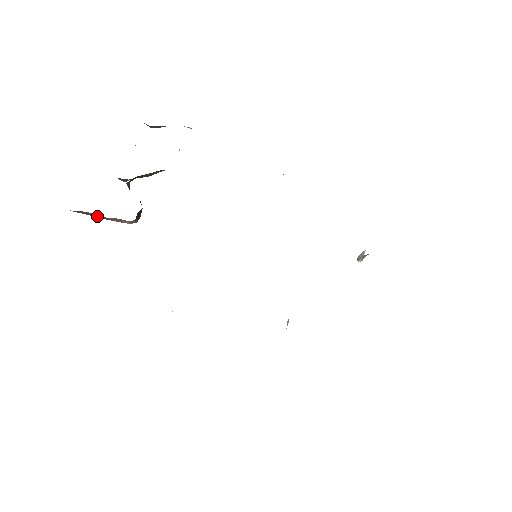
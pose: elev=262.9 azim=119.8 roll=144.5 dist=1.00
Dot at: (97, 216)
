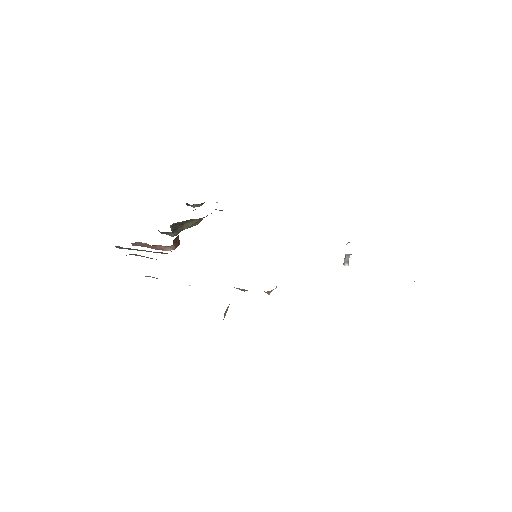
Dot at: (149, 246)
